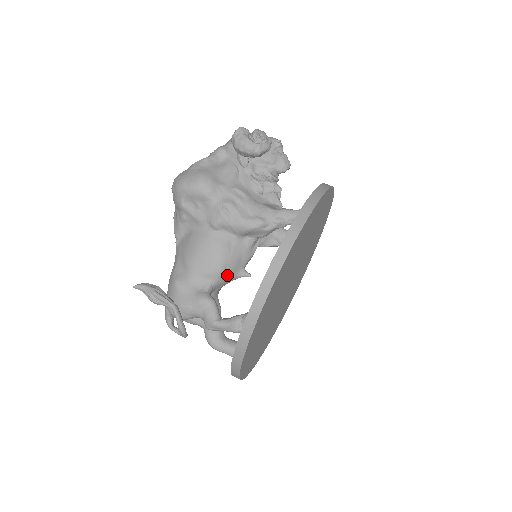
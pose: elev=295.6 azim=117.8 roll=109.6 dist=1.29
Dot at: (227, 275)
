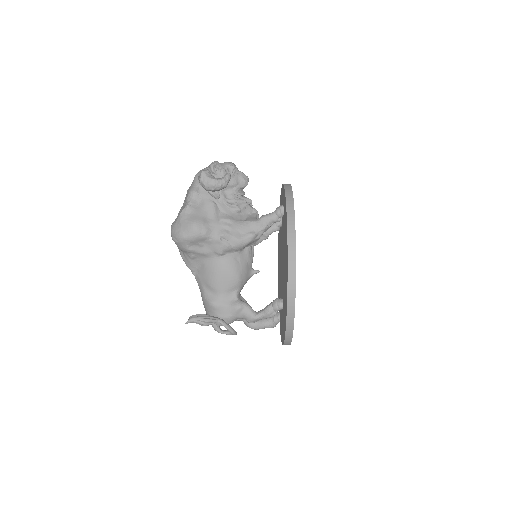
Dot at: (244, 281)
